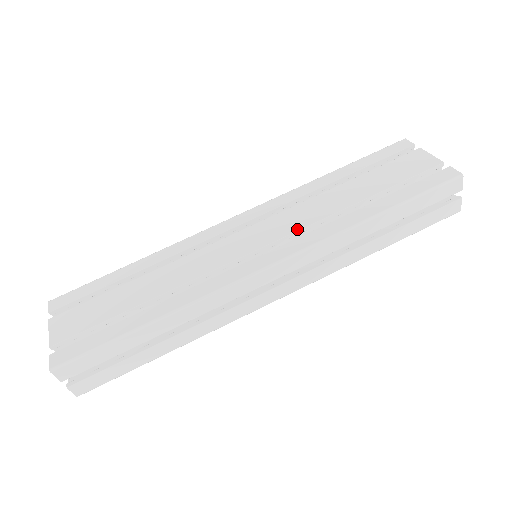
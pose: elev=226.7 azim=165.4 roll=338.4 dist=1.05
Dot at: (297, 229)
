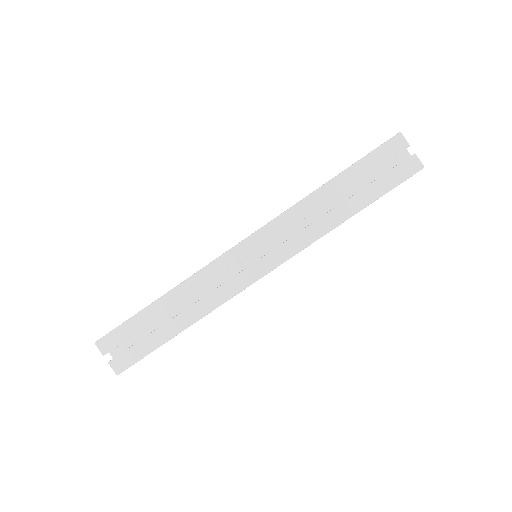
Dot at: occluded
